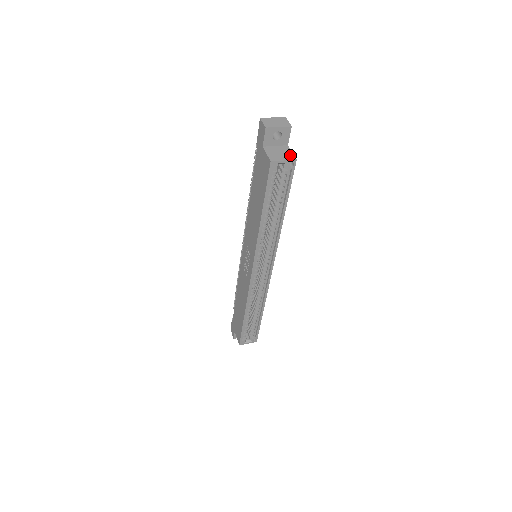
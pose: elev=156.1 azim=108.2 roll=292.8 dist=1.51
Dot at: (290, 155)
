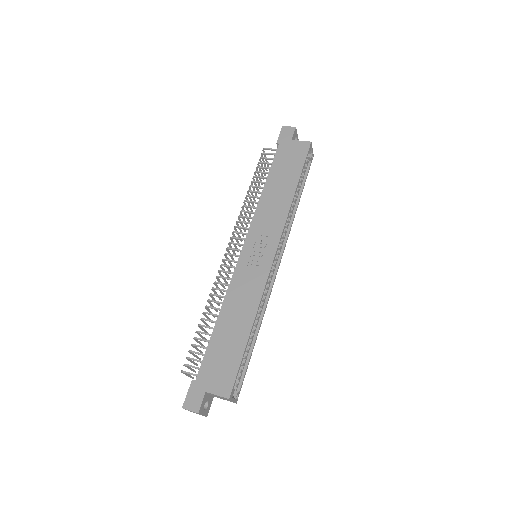
Dot at: occluded
